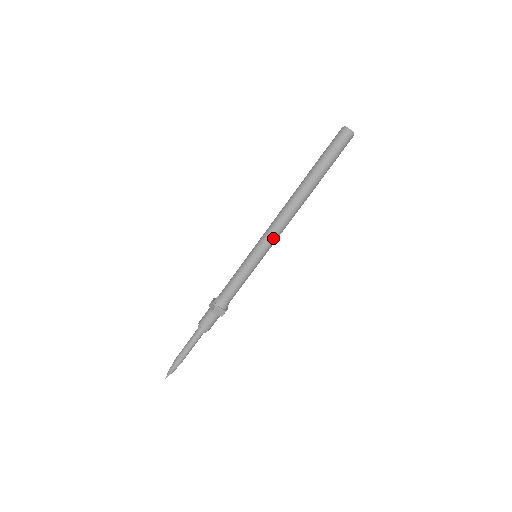
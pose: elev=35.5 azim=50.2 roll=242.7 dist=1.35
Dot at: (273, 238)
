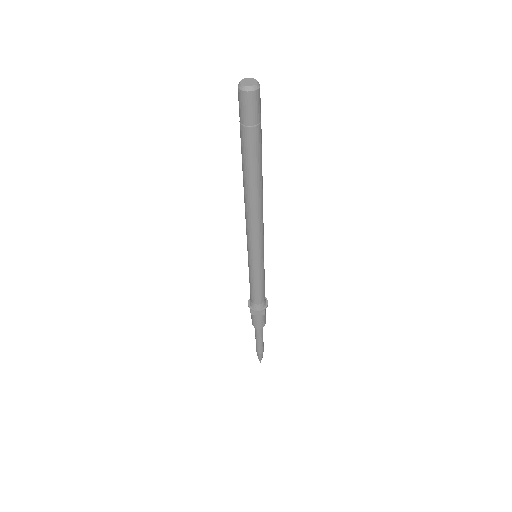
Dot at: (254, 239)
